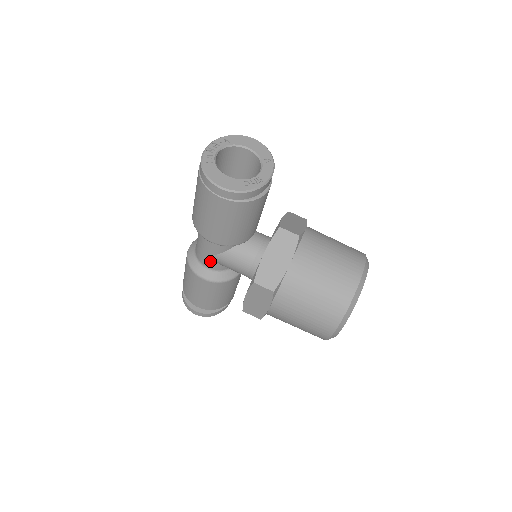
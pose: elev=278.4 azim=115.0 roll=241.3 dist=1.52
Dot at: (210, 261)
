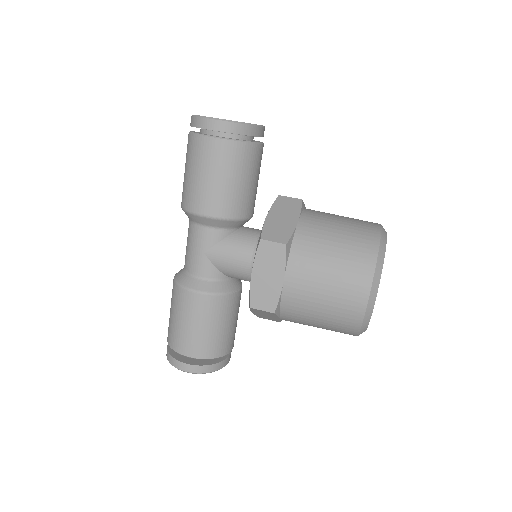
Dot at: (203, 263)
